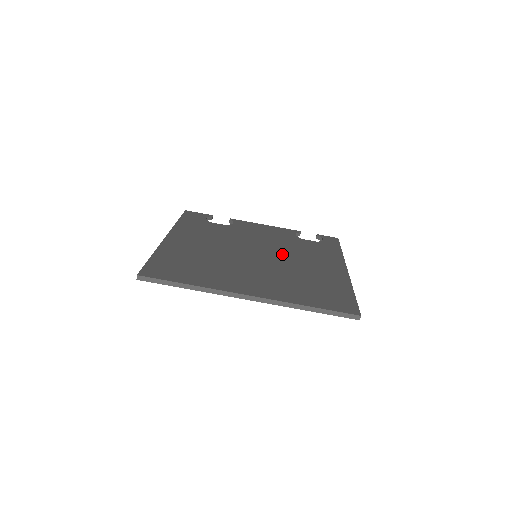
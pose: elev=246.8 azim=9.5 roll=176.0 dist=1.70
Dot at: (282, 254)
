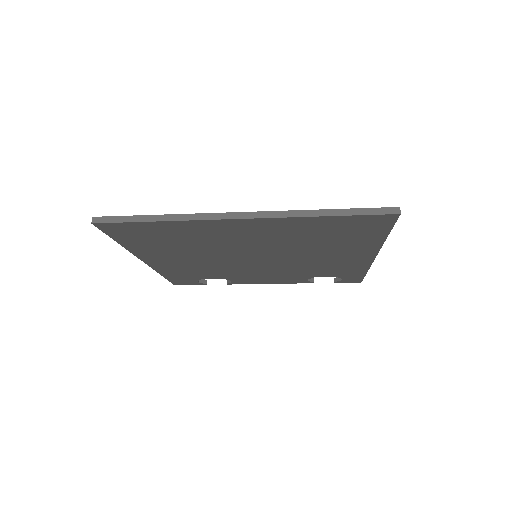
Dot at: occluded
